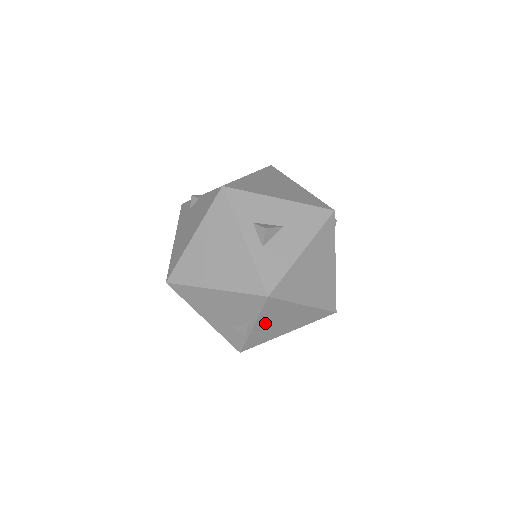
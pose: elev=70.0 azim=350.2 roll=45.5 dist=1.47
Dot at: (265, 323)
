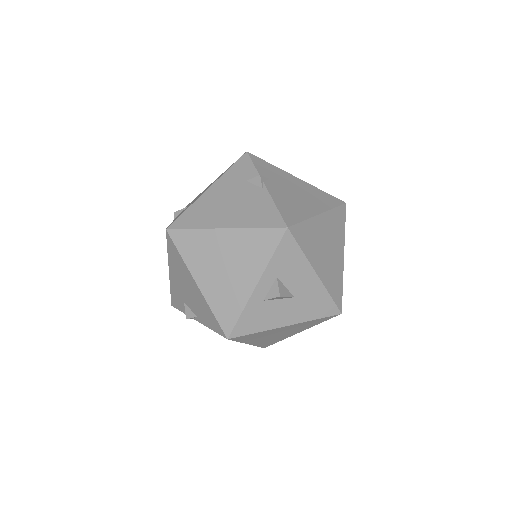
Dot at: occluded
